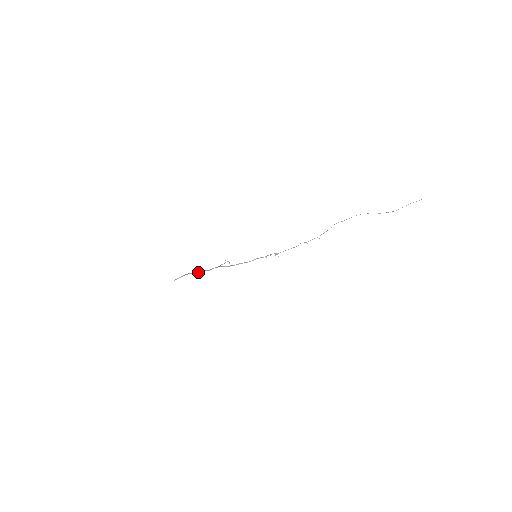
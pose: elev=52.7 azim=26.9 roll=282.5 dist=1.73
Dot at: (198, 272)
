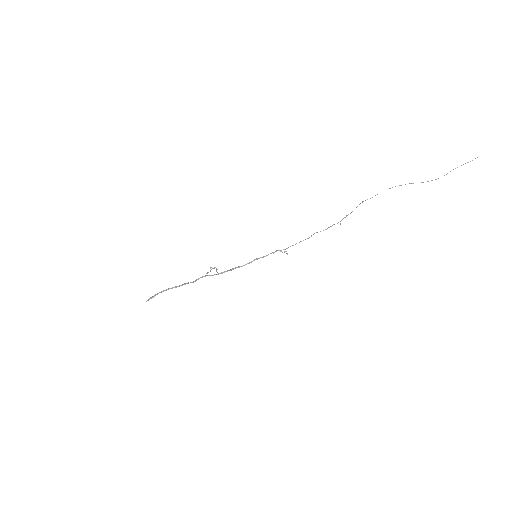
Dot at: (178, 286)
